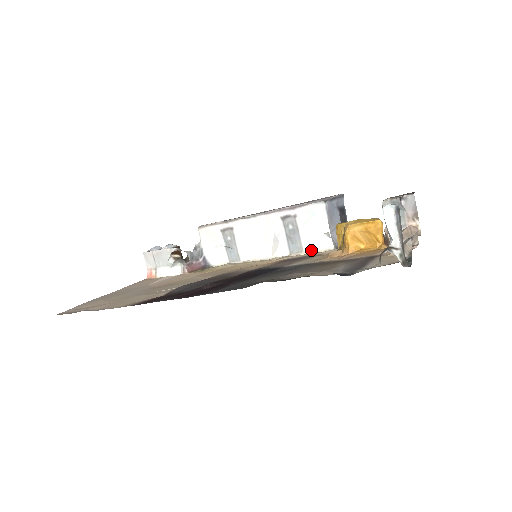
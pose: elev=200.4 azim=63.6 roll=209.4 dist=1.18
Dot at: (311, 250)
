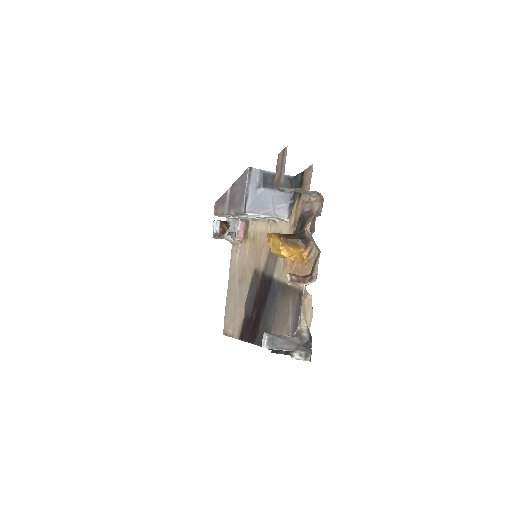
Dot at: (278, 220)
